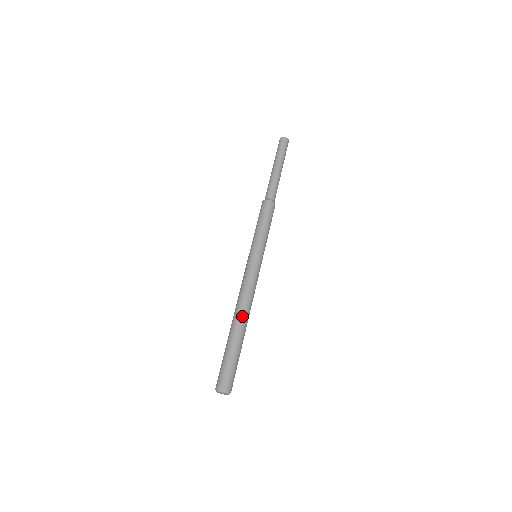
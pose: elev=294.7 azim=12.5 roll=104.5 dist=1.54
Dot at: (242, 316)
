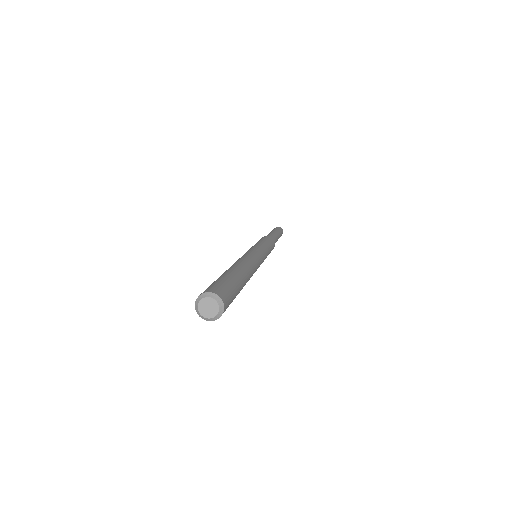
Dot at: (236, 264)
